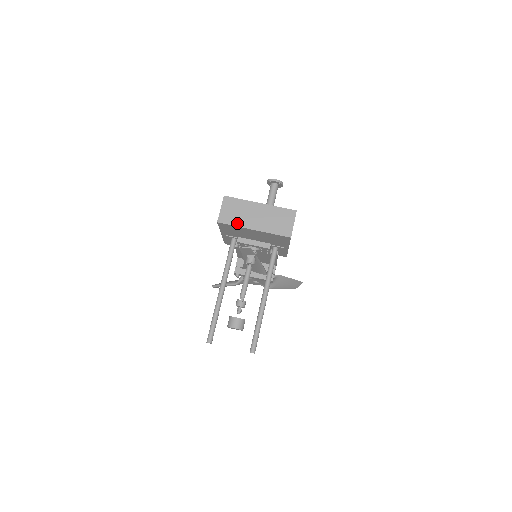
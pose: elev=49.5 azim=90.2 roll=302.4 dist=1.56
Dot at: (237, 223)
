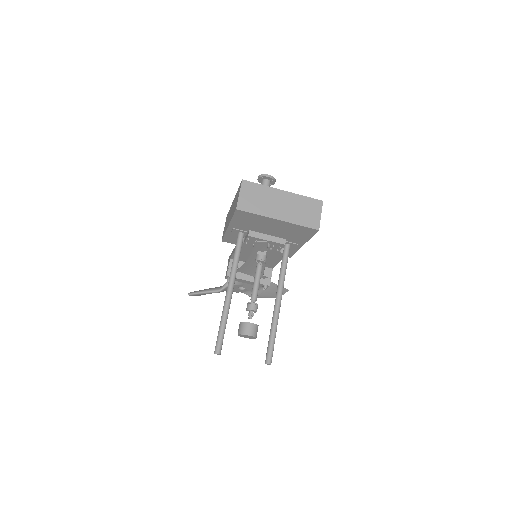
Dot at: (259, 211)
